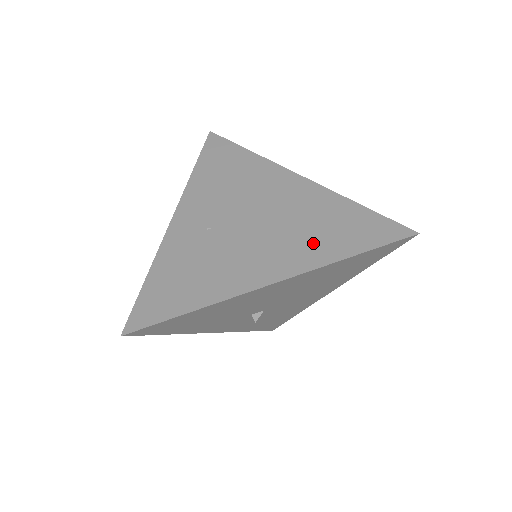
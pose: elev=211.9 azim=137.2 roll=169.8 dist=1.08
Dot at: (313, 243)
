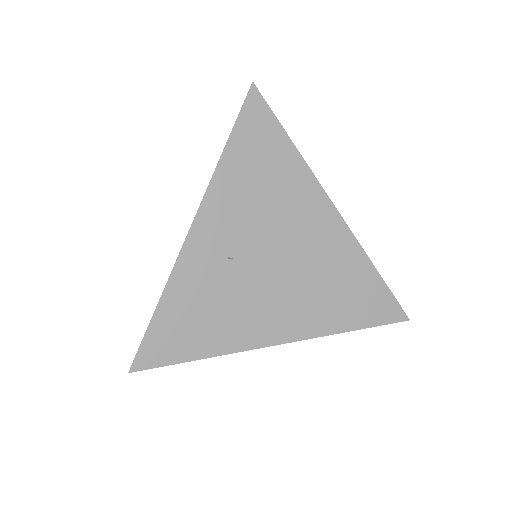
Dot at: (325, 307)
